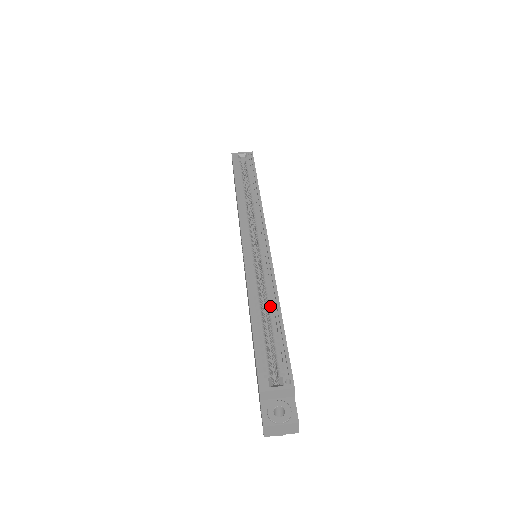
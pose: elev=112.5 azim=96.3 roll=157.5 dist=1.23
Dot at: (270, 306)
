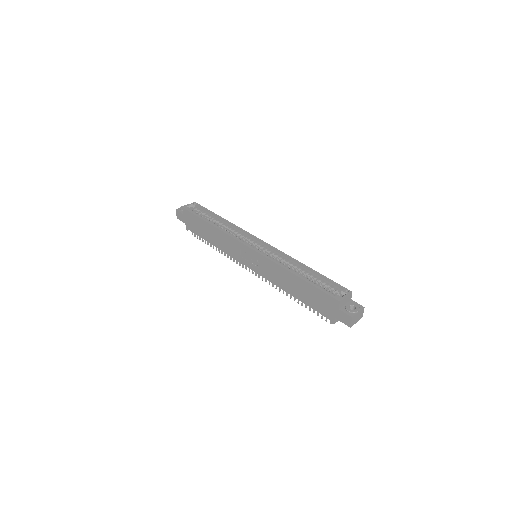
Dot at: (300, 268)
